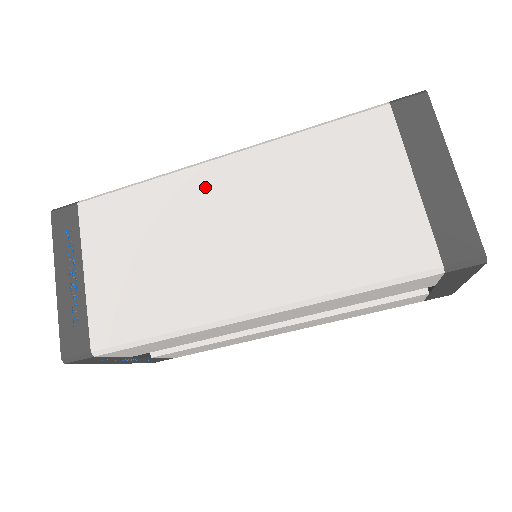
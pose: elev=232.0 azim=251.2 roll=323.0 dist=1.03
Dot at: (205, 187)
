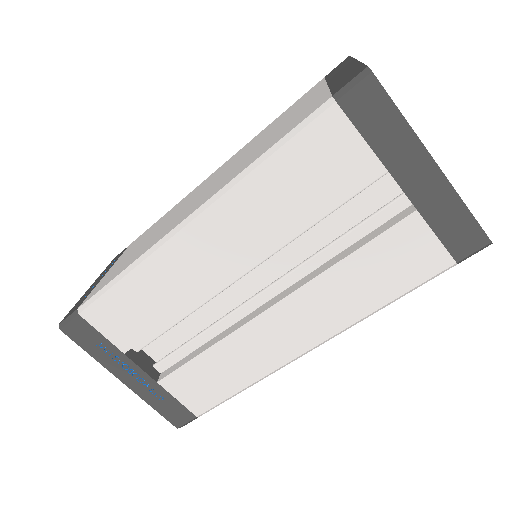
Dot at: (199, 188)
